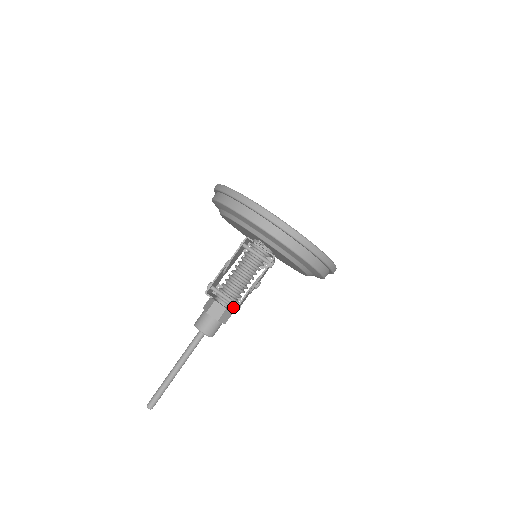
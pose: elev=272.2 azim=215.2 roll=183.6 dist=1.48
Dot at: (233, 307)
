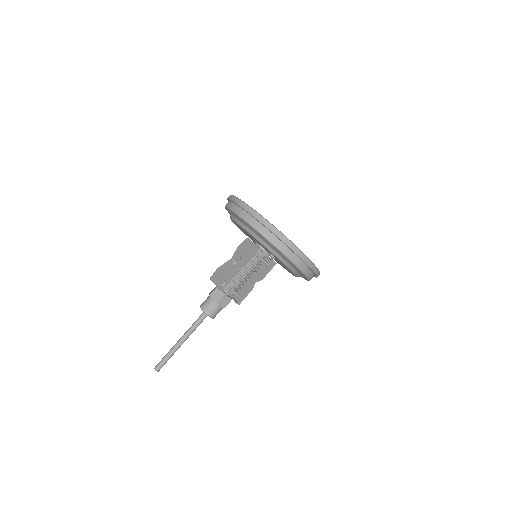
Dot at: occluded
